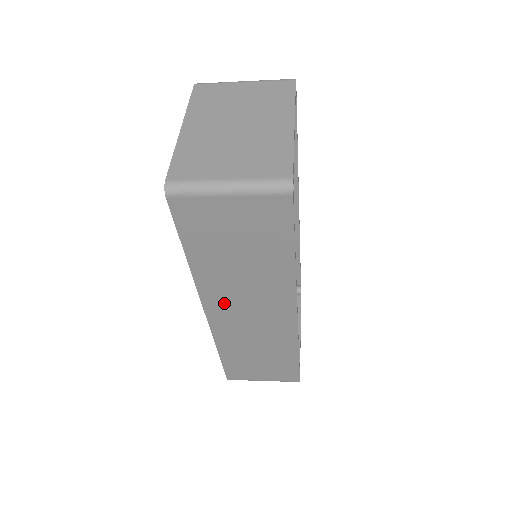
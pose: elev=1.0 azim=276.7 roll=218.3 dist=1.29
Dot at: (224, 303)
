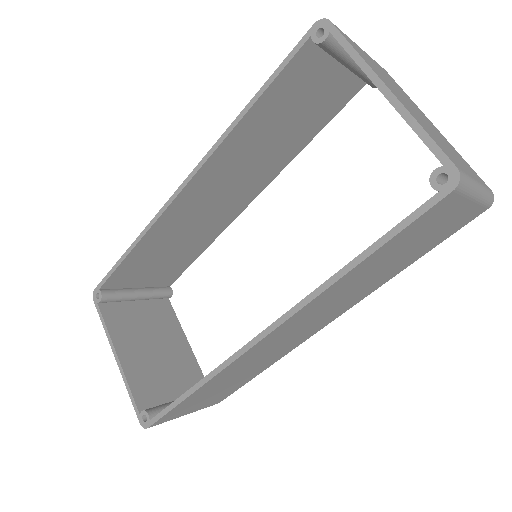
Dot at: (298, 321)
